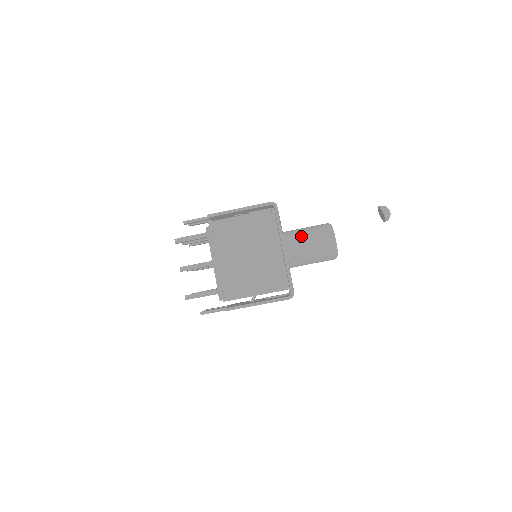
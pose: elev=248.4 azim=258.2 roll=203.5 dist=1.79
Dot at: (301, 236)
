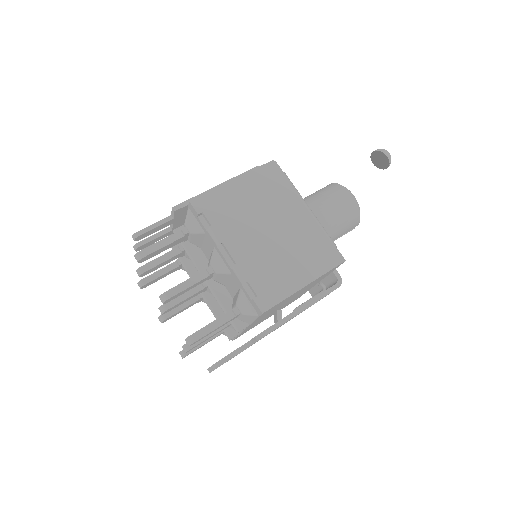
Dot at: (310, 203)
